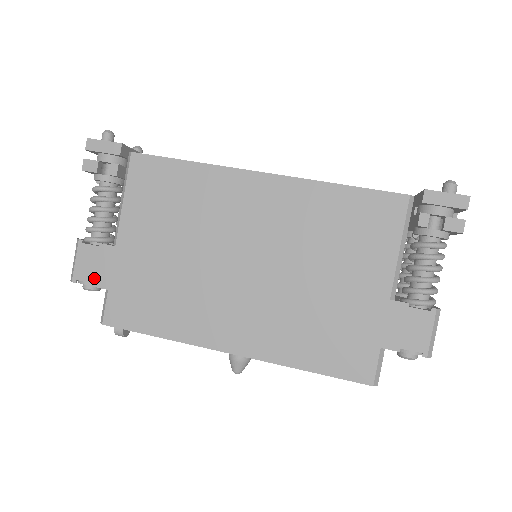
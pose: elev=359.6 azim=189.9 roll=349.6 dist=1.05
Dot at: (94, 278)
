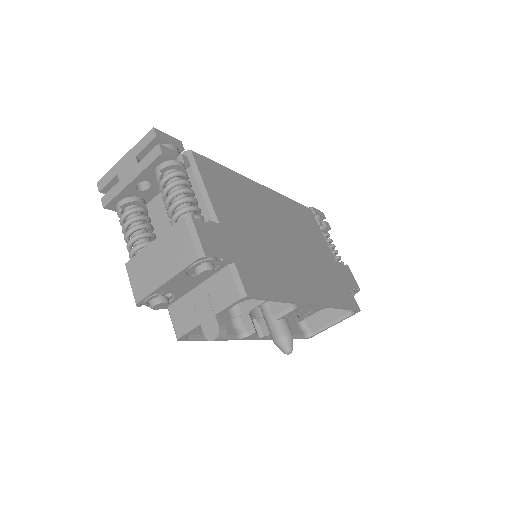
Dot at: (220, 252)
